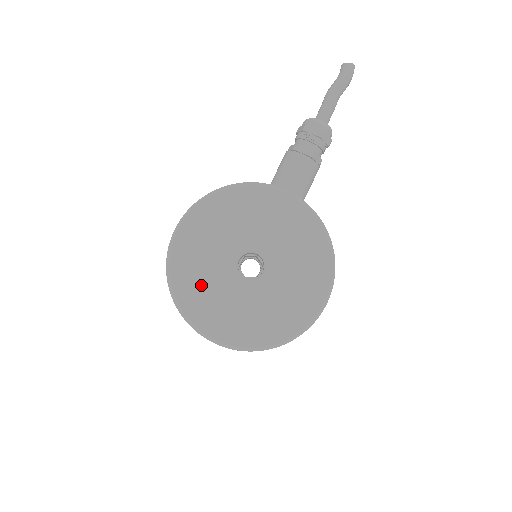
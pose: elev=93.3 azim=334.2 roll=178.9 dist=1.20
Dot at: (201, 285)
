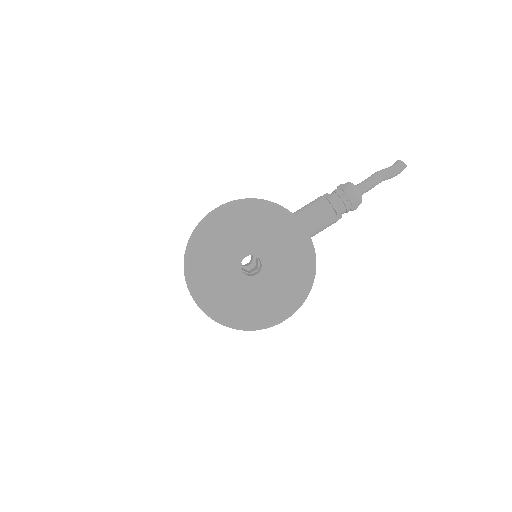
Dot at: (210, 257)
